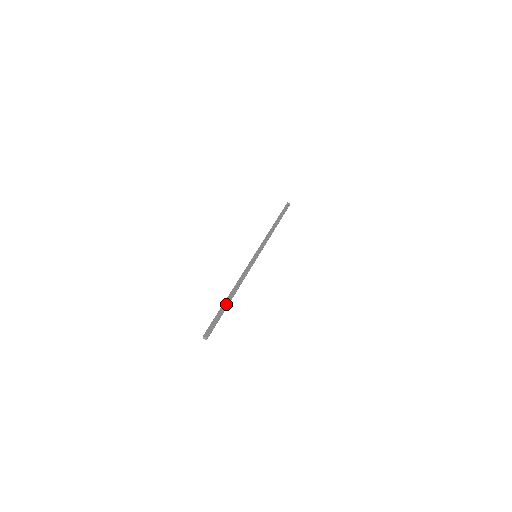
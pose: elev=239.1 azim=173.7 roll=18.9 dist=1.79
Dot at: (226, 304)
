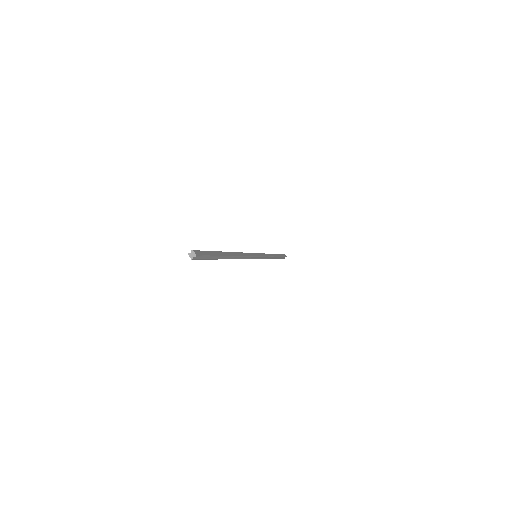
Dot at: (225, 255)
